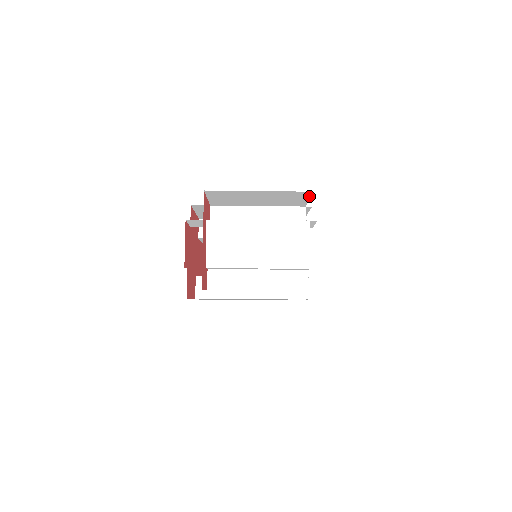
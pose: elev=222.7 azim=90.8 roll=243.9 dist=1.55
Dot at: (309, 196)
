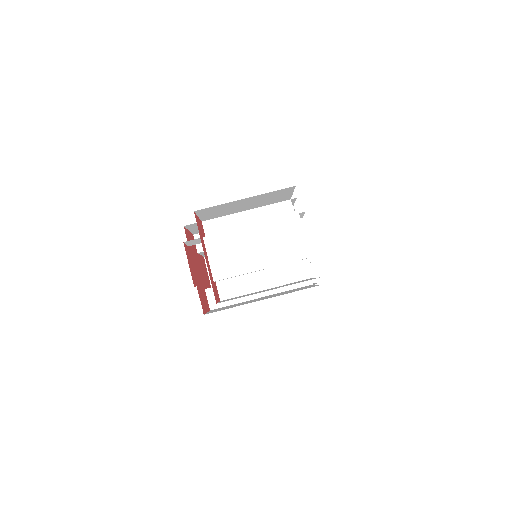
Dot at: (292, 190)
